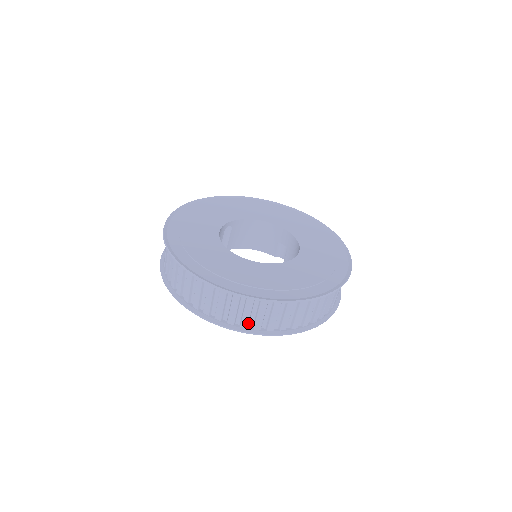
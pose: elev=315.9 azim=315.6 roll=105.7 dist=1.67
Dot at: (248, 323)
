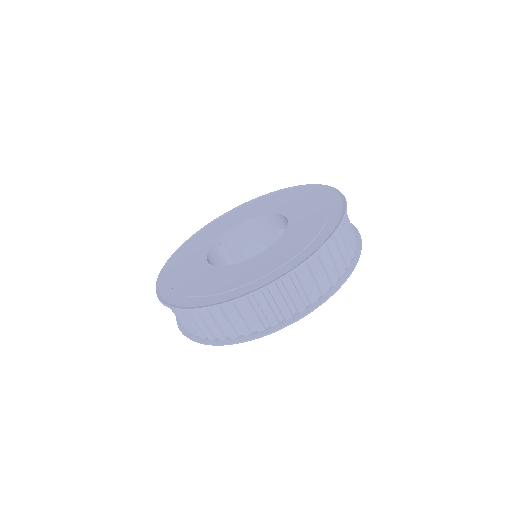
Dot at: (262, 324)
